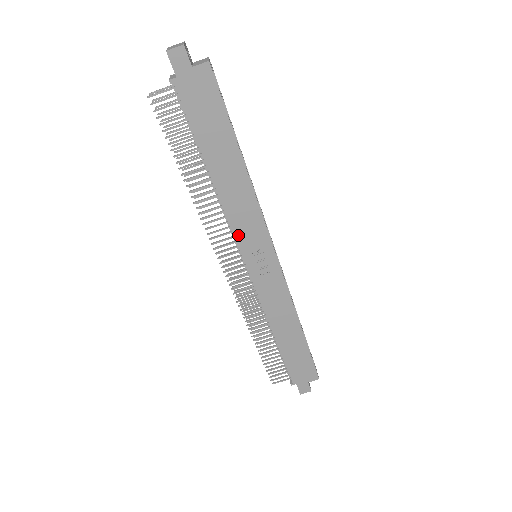
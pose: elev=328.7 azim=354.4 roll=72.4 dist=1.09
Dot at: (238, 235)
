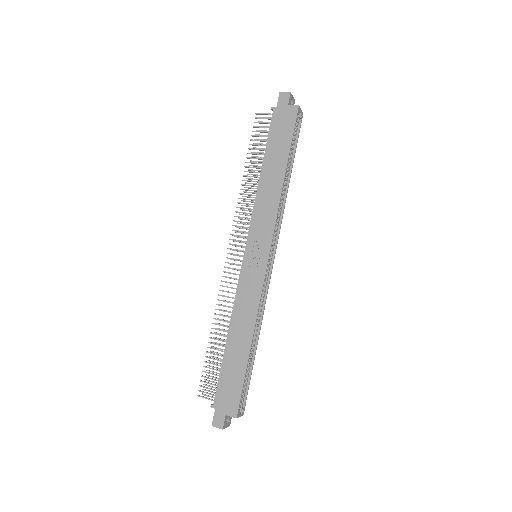
Dot at: (253, 225)
